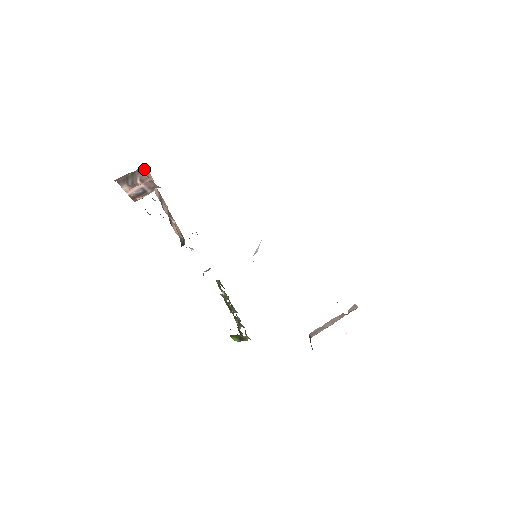
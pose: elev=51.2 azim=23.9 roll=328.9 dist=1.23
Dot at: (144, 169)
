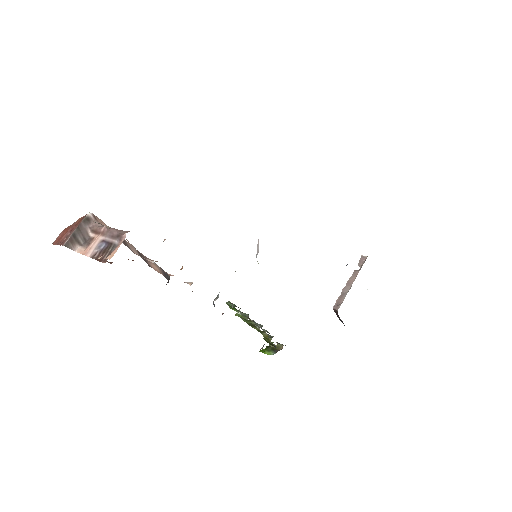
Dot at: (89, 216)
